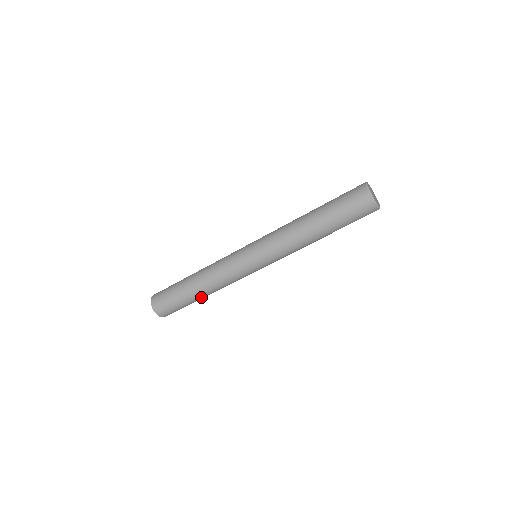
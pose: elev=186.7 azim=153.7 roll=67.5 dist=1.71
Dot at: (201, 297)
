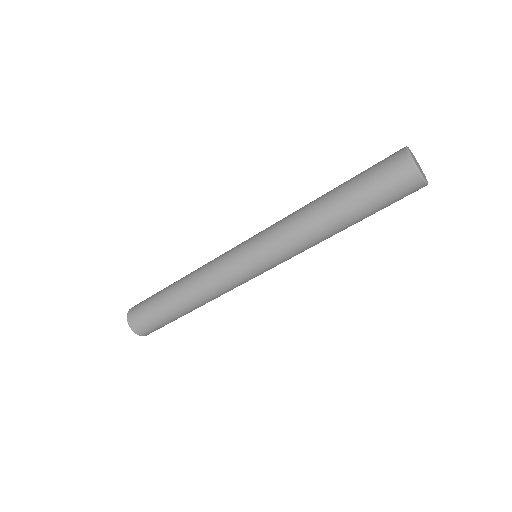
Dot at: (184, 309)
